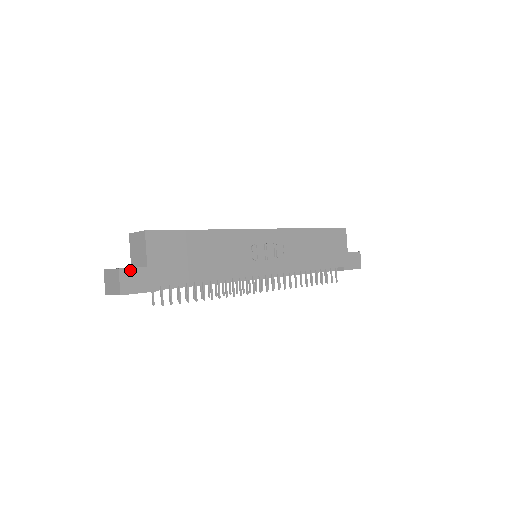
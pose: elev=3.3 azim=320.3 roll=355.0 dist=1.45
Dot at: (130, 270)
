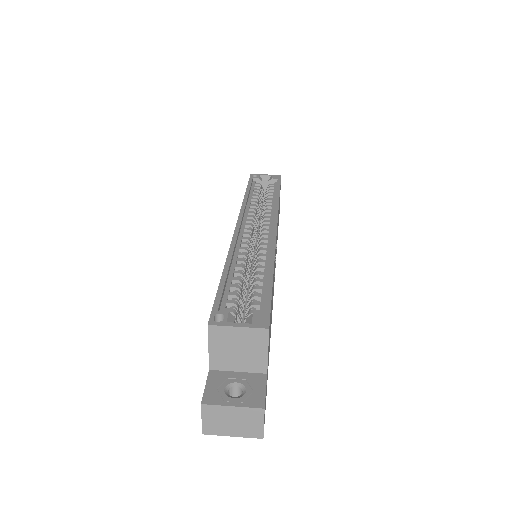
Dot at: (265, 397)
